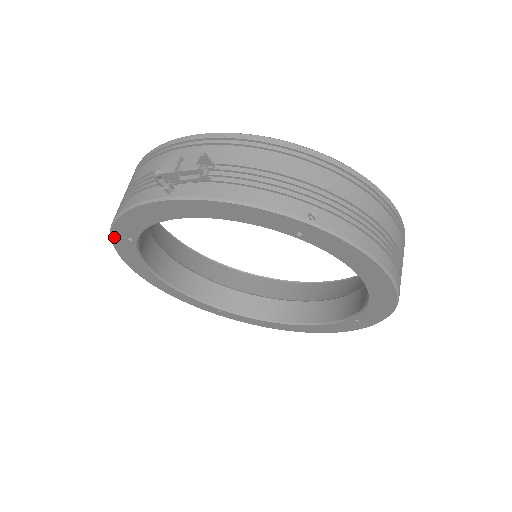
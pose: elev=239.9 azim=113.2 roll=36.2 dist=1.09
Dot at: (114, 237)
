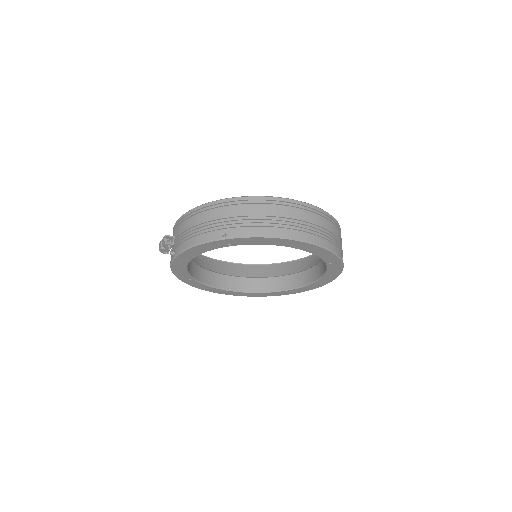
Dot at: (185, 282)
